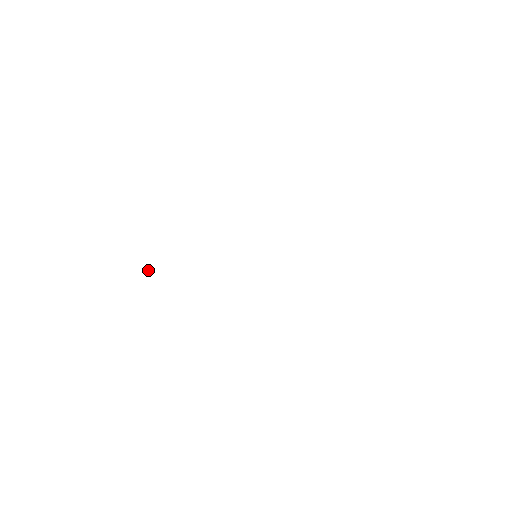
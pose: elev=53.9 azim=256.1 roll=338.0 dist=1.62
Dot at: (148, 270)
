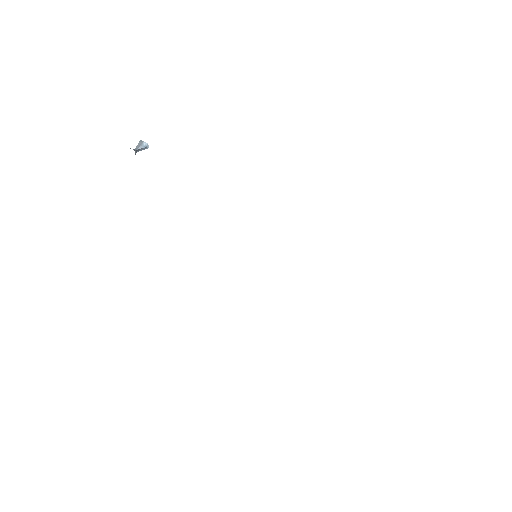
Dot at: (143, 149)
